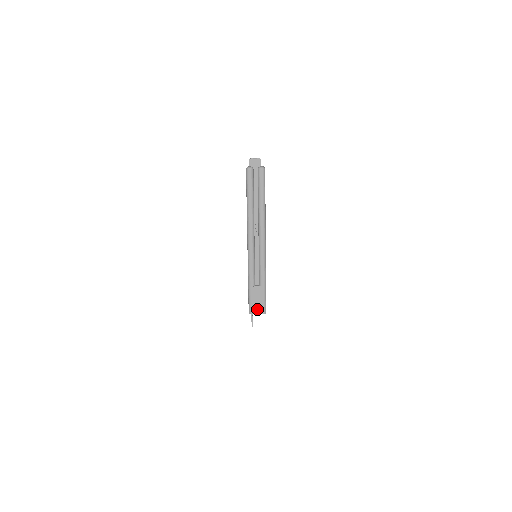
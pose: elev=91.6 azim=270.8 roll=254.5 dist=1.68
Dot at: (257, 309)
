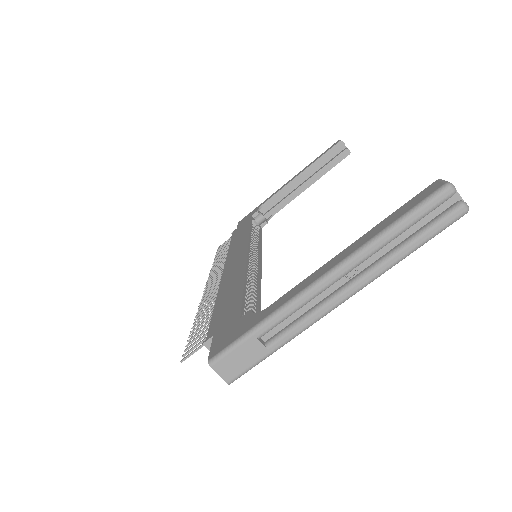
Dot at: (226, 369)
